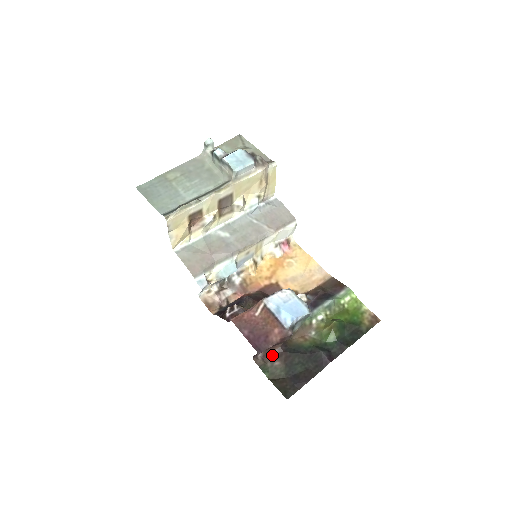
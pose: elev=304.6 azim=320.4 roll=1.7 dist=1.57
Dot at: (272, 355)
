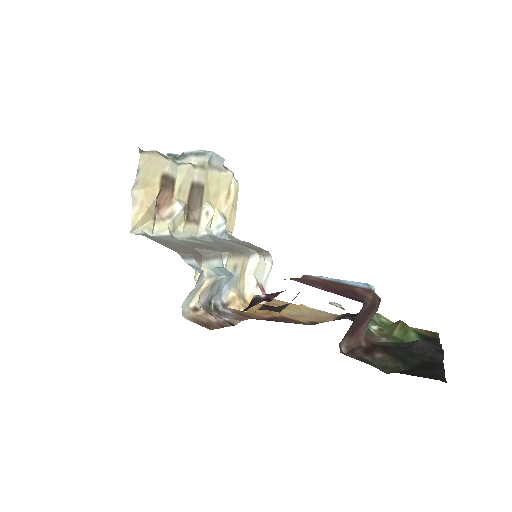
Dot at: (362, 348)
